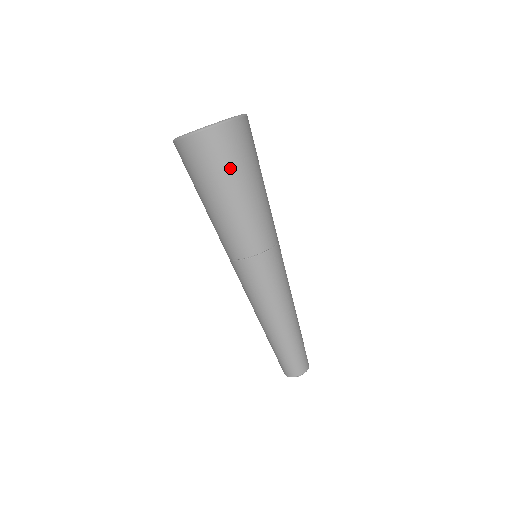
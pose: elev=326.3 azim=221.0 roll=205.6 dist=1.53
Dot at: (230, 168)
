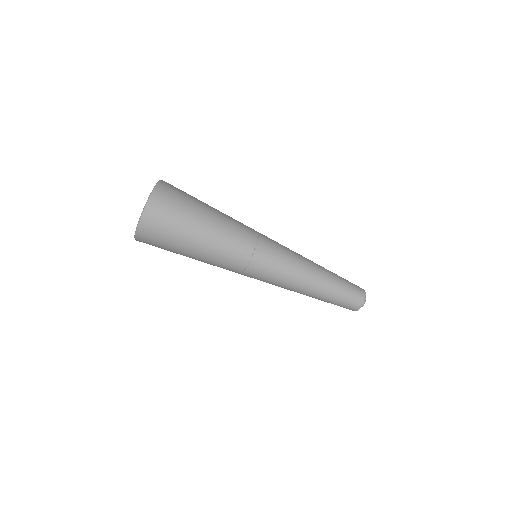
Dot at: (188, 206)
